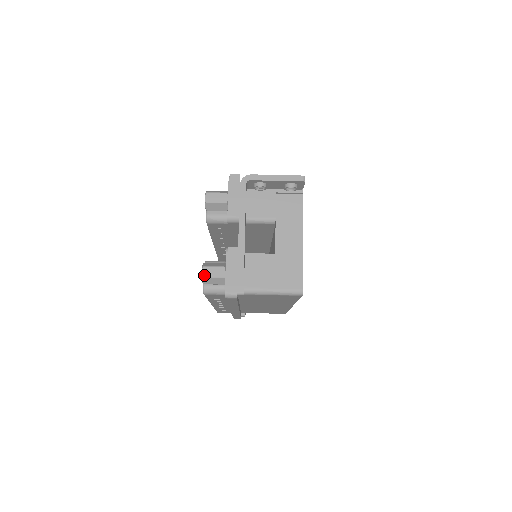
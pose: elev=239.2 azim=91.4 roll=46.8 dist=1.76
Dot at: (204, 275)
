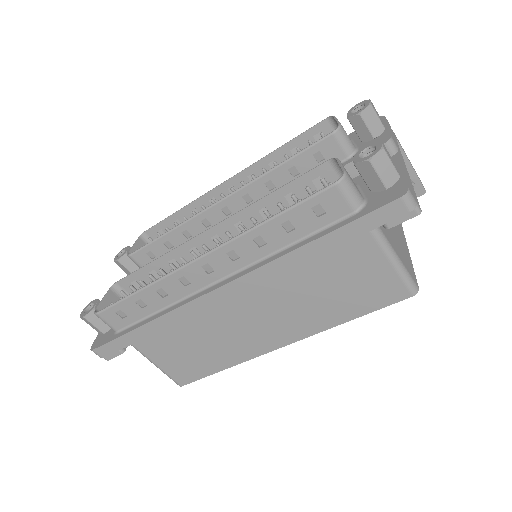
Dot at: (385, 149)
